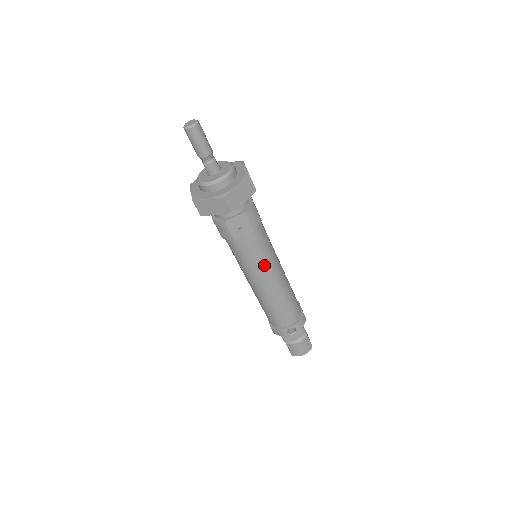
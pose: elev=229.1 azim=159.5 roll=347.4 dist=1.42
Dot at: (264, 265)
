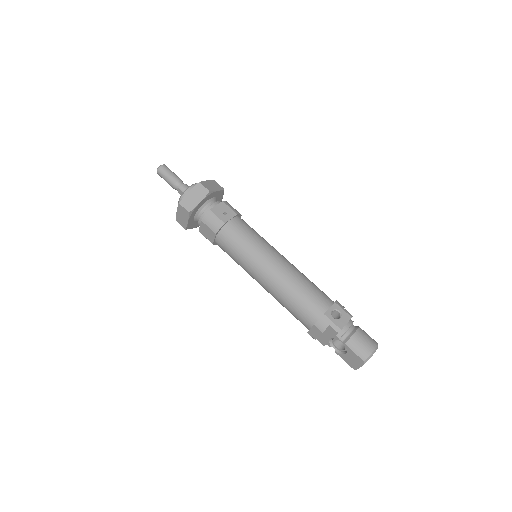
Dot at: (263, 244)
